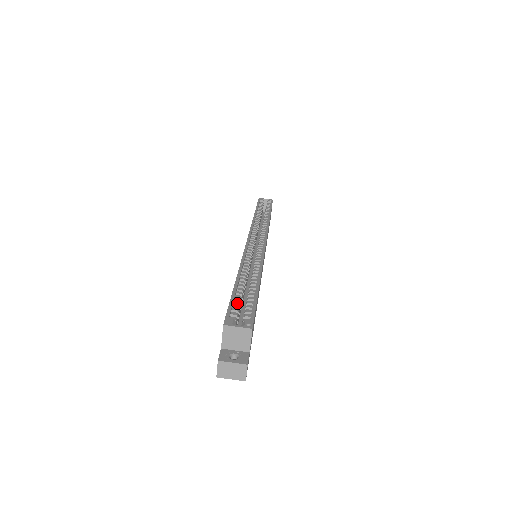
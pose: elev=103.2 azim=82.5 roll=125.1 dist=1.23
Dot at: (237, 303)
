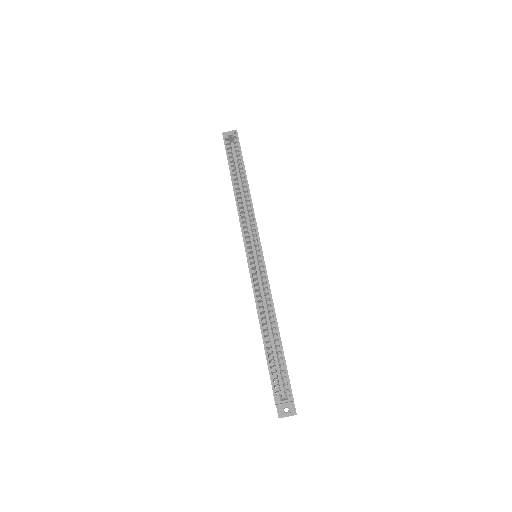
Dot at: occluded
